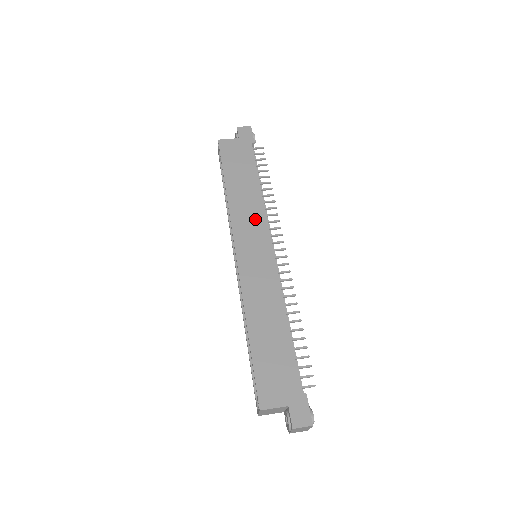
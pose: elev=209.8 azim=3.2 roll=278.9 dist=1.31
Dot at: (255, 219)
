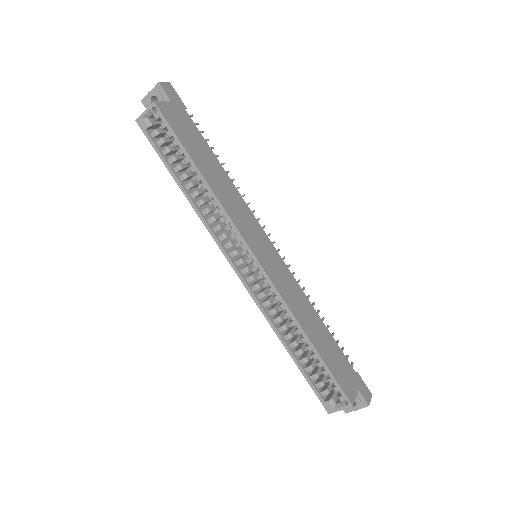
Dot at: (245, 213)
